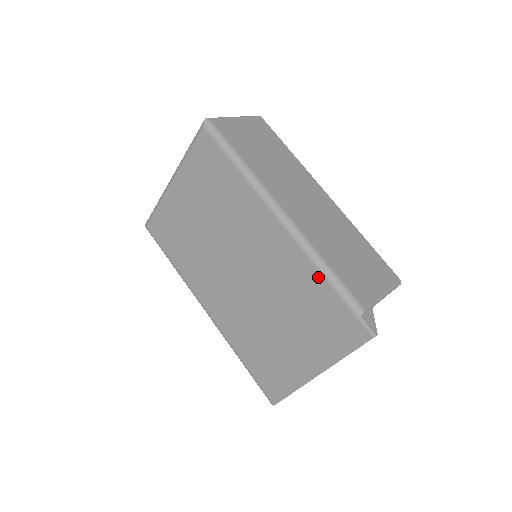
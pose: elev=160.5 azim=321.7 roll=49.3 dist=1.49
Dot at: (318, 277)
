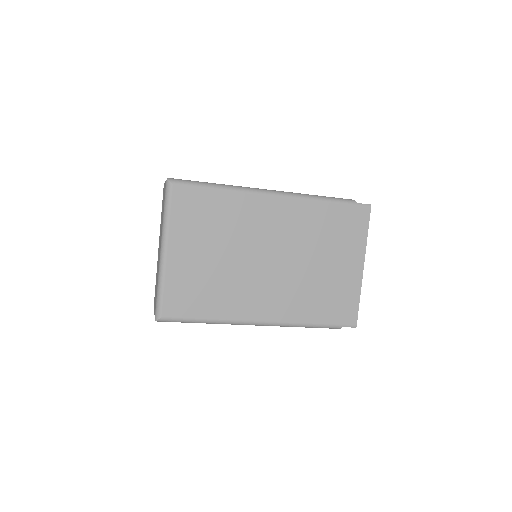
Dot at: (320, 205)
